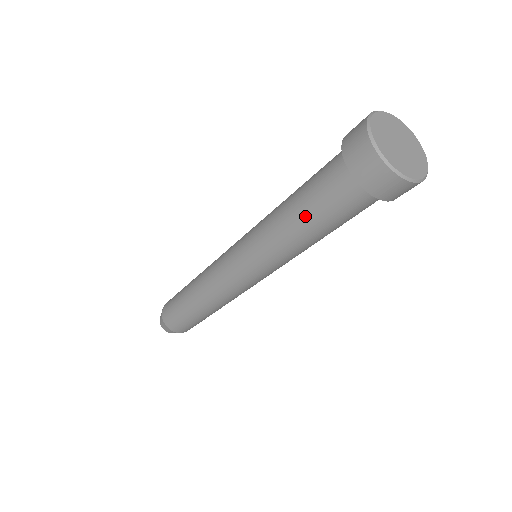
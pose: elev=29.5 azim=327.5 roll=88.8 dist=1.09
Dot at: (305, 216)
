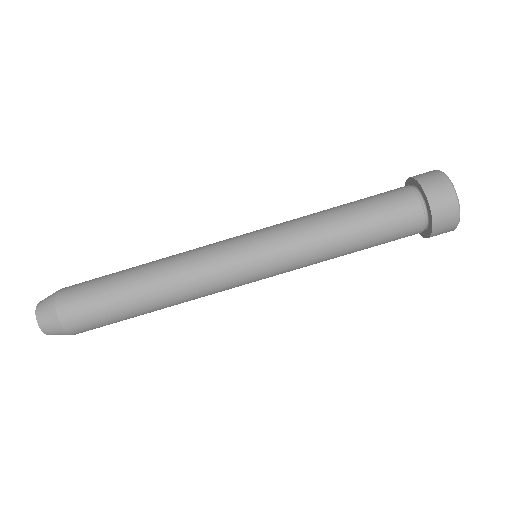
Dot at: (352, 204)
